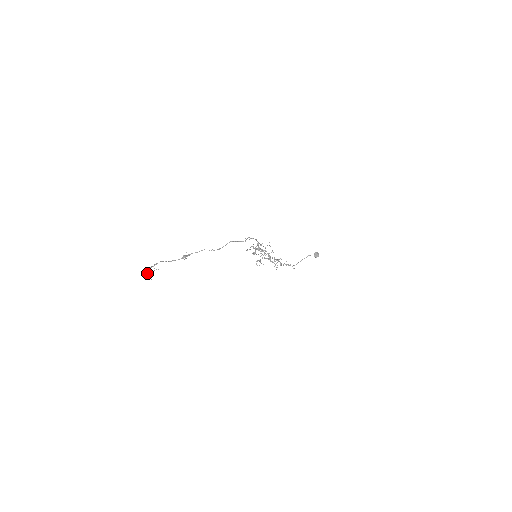
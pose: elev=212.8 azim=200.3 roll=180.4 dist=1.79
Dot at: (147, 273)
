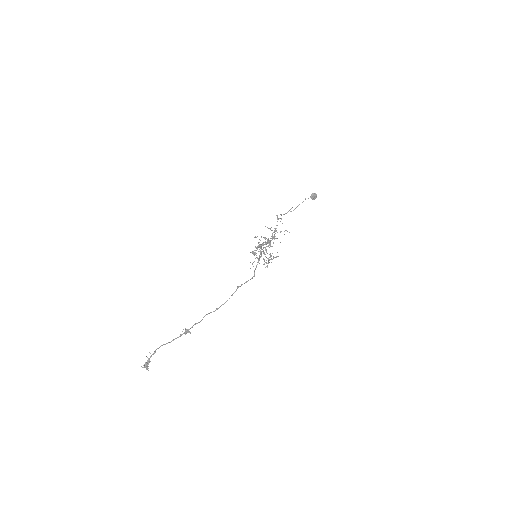
Dot at: (143, 365)
